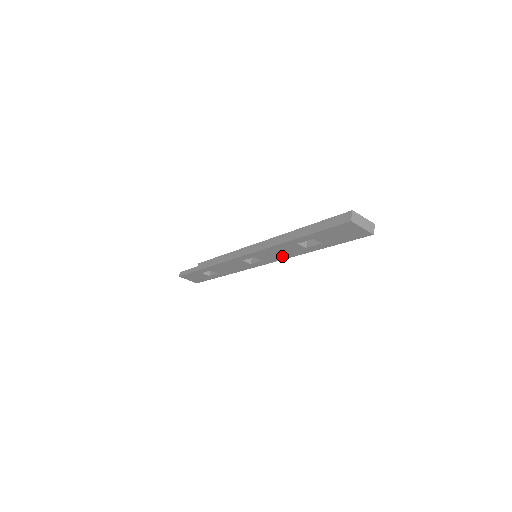
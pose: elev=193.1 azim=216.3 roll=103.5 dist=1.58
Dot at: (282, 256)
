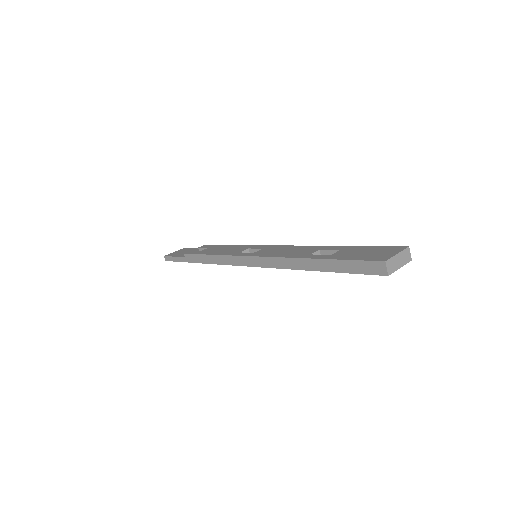
Dot at: occluded
